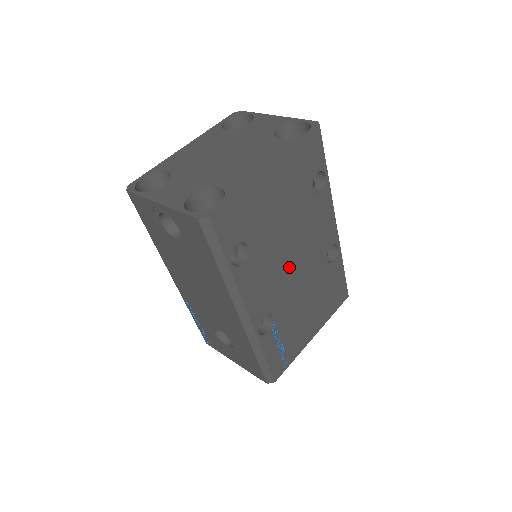
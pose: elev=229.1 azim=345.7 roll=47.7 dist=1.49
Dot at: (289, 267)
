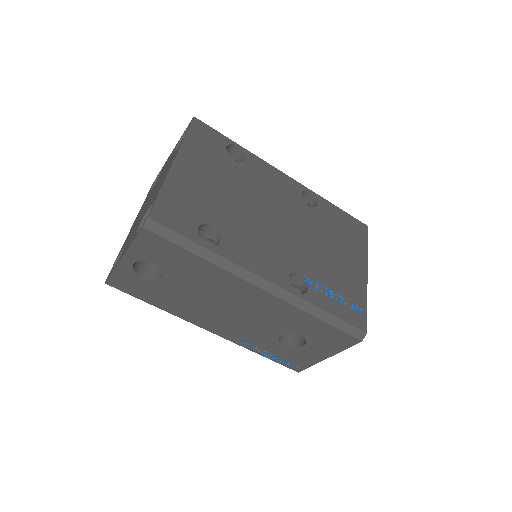
Dot at: (273, 226)
